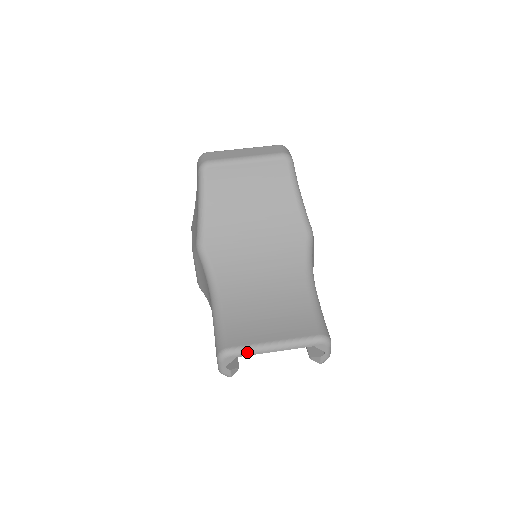
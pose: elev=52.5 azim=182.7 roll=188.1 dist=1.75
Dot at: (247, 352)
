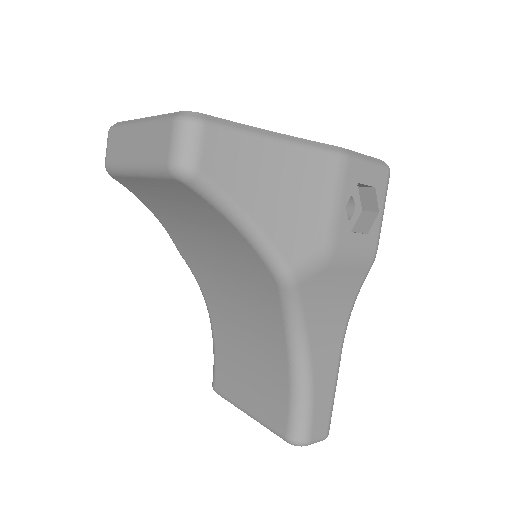
Dot at: occluded
